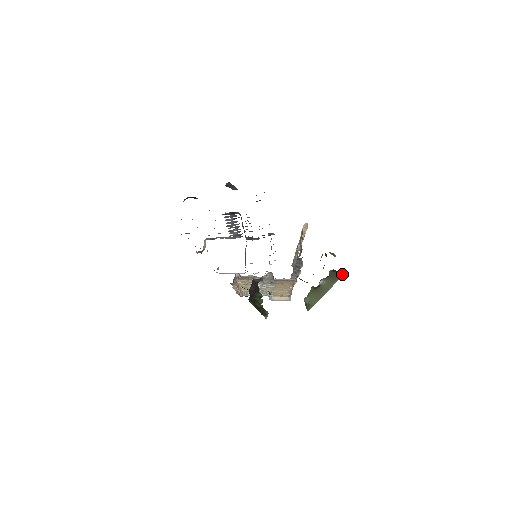
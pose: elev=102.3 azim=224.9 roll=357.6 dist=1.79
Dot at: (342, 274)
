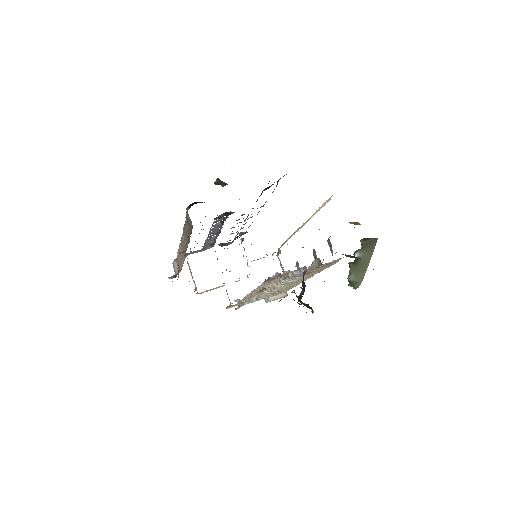
Dot at: (376, 240)
